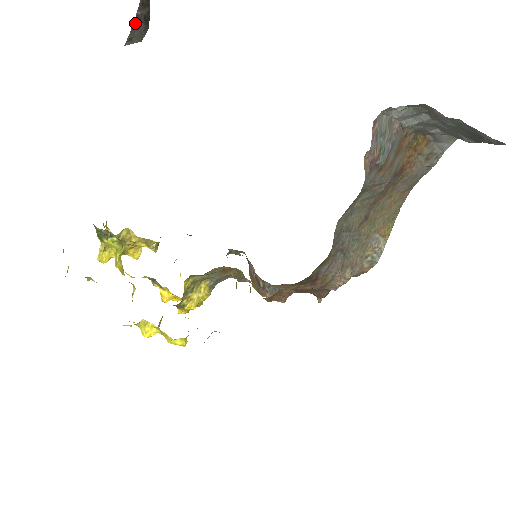
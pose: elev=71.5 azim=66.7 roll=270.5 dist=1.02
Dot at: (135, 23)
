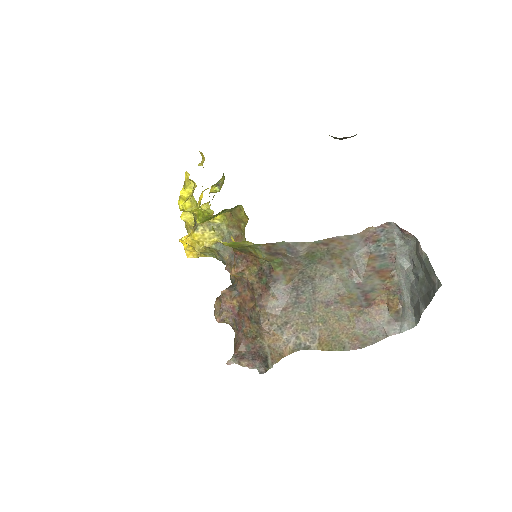
Dot at: (339, 138)
